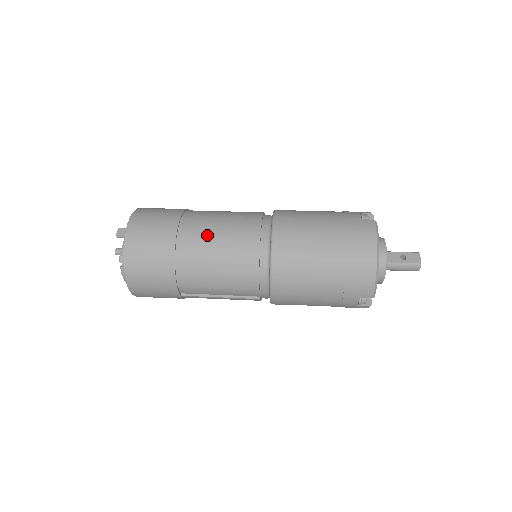
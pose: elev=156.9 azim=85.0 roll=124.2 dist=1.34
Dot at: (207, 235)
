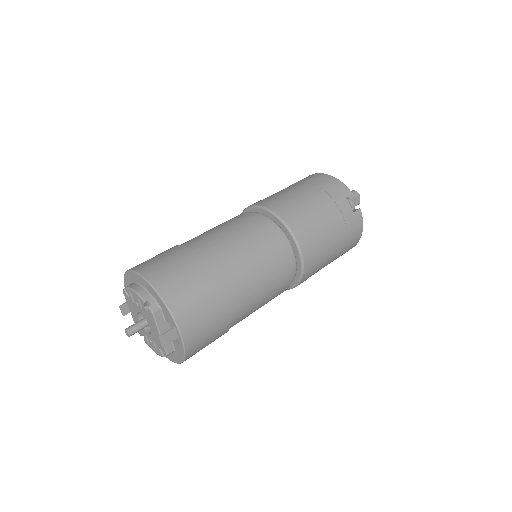
Dot at: (255, 298)
